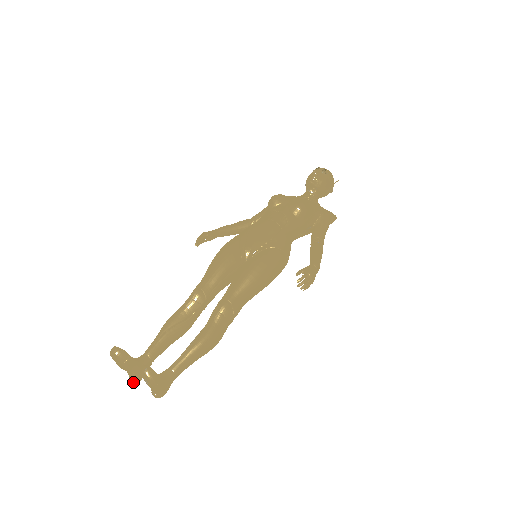
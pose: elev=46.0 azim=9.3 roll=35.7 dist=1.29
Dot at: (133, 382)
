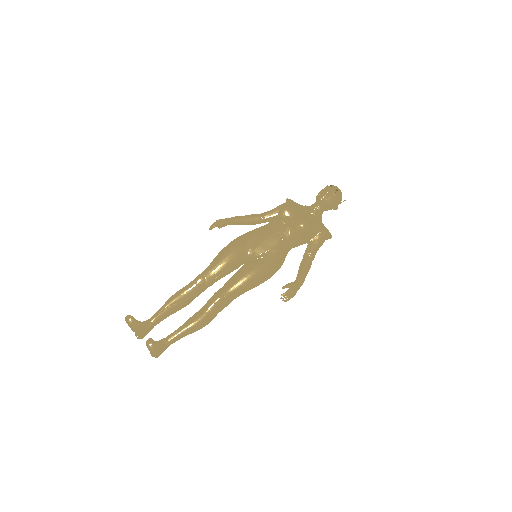
Dot at: (137, 338)
